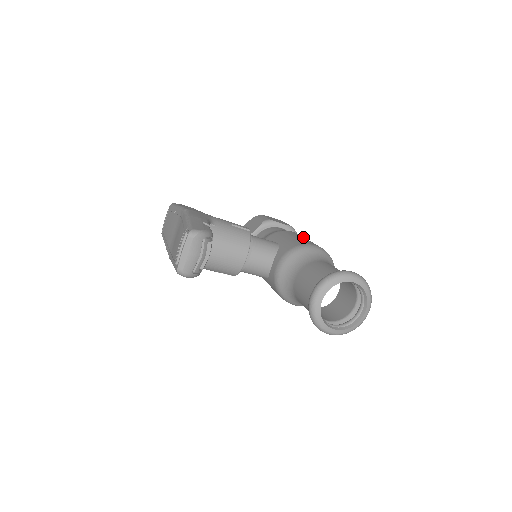
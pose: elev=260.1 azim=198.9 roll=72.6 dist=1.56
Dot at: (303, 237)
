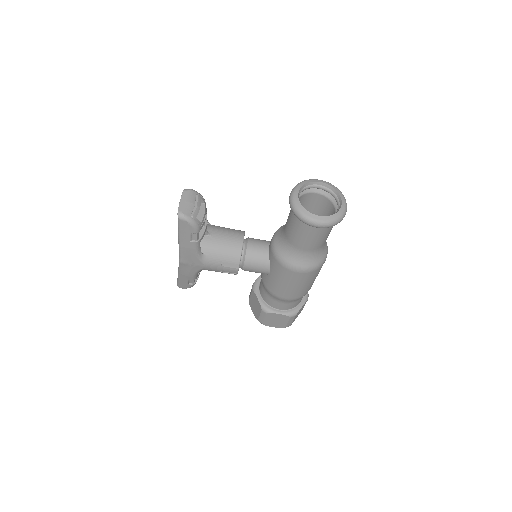
Dot at: occluded
